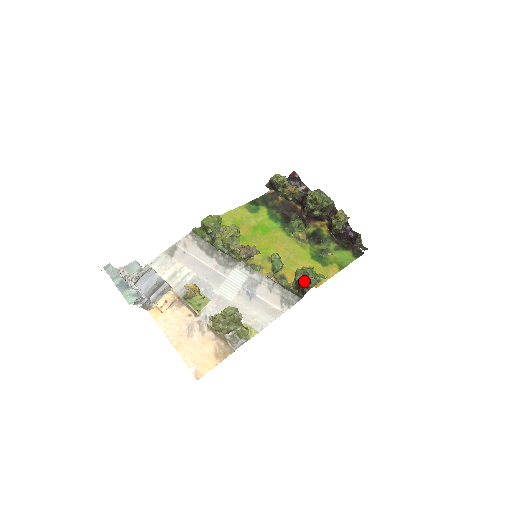
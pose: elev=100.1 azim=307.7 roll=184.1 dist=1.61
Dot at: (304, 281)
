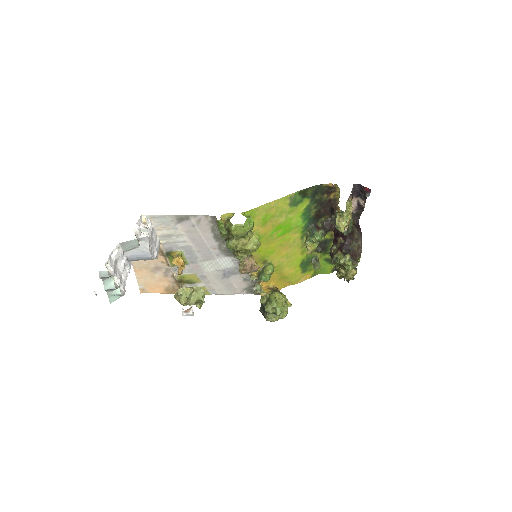
Dot at: (269, 318)
